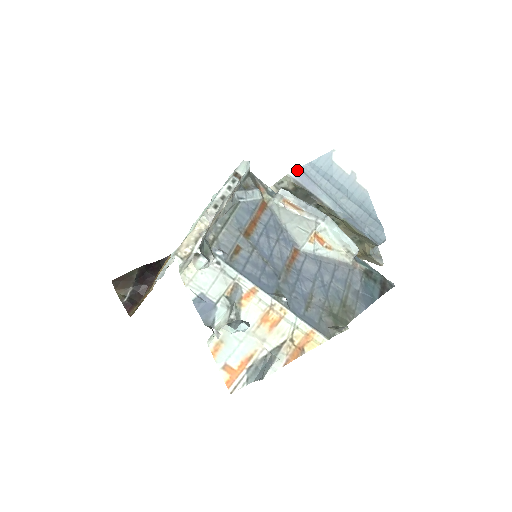
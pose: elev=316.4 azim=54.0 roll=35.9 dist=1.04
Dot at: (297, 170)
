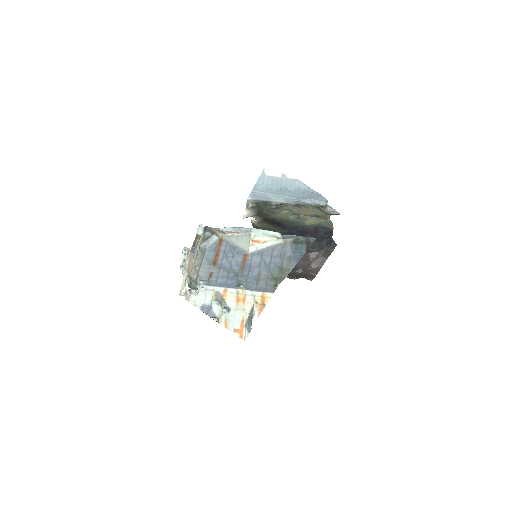
Dot at: (250, 194)
